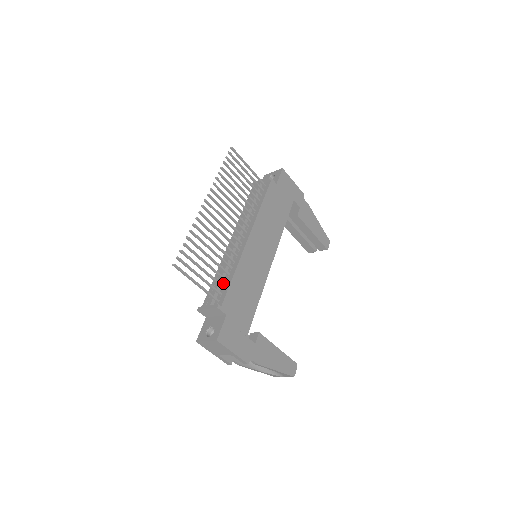
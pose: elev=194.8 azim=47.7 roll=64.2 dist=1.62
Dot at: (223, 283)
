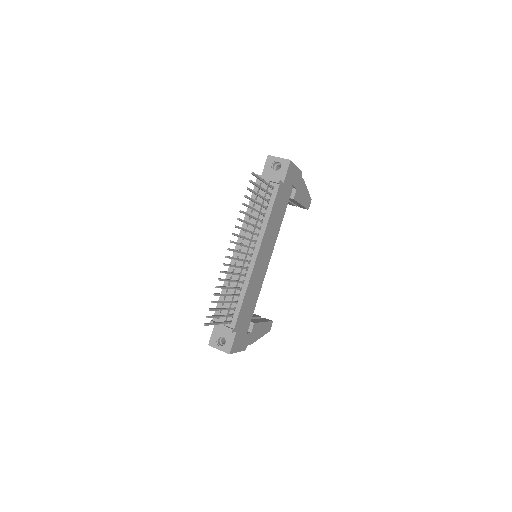
Dot at: occluded
